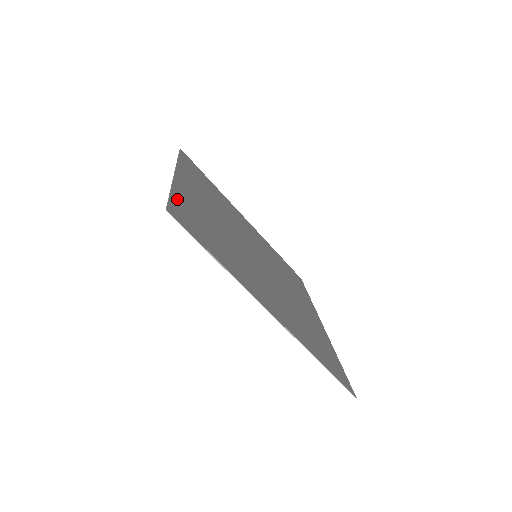
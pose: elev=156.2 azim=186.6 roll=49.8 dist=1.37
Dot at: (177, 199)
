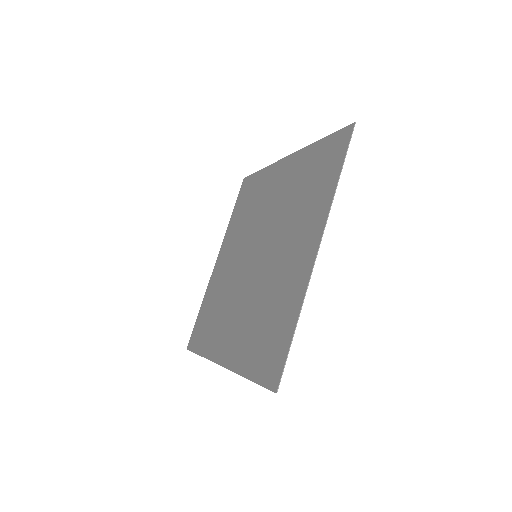
Dot at: (324, 144)
